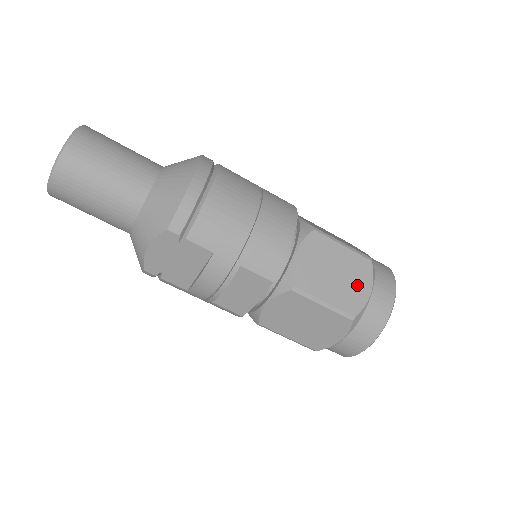
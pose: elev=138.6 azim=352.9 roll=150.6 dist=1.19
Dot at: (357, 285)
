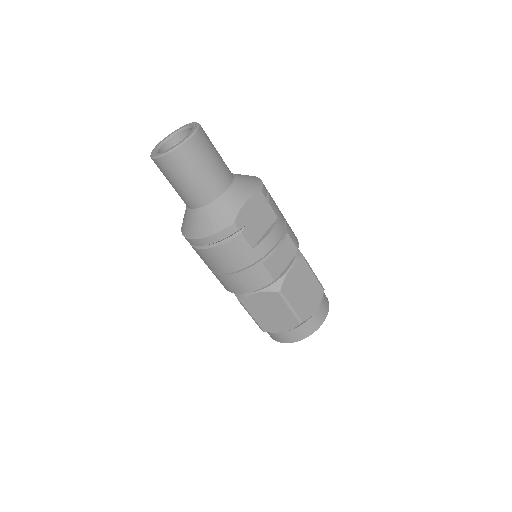
Dot at: occluded
